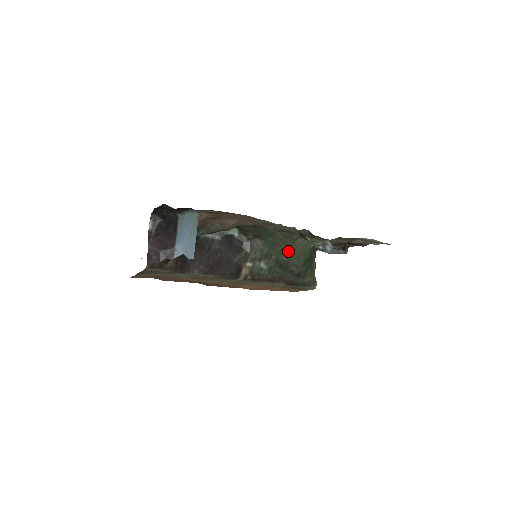
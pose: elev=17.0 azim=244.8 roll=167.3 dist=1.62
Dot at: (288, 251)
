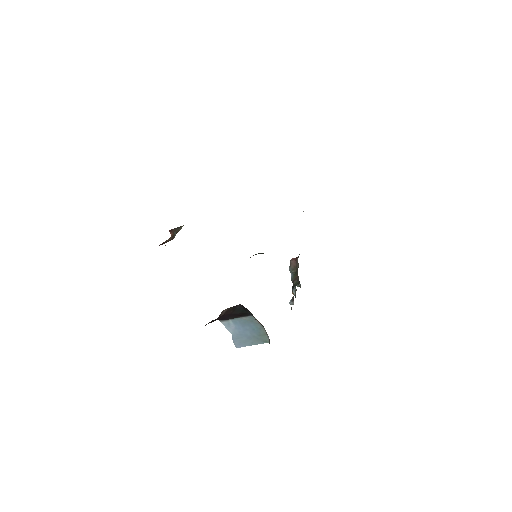
Dot at: occluded
